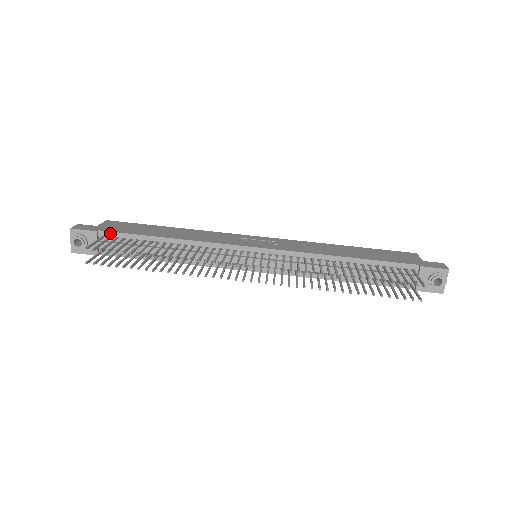
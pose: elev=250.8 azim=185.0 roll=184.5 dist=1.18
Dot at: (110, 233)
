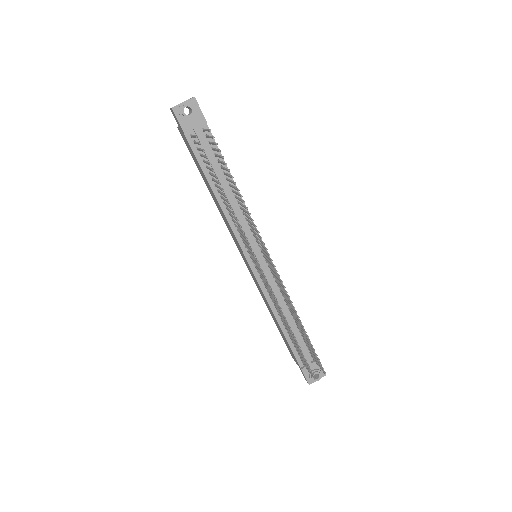
Dot at: (210, 134)
